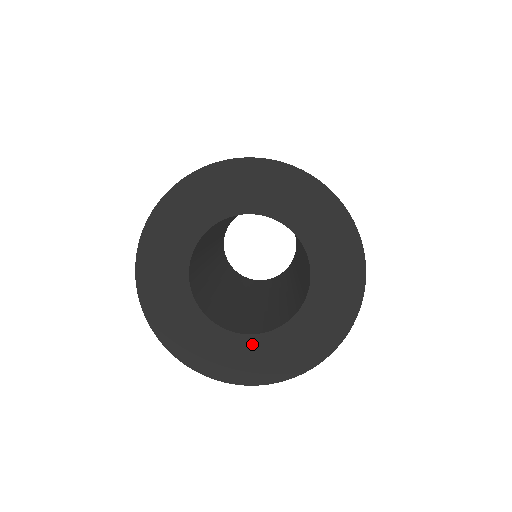
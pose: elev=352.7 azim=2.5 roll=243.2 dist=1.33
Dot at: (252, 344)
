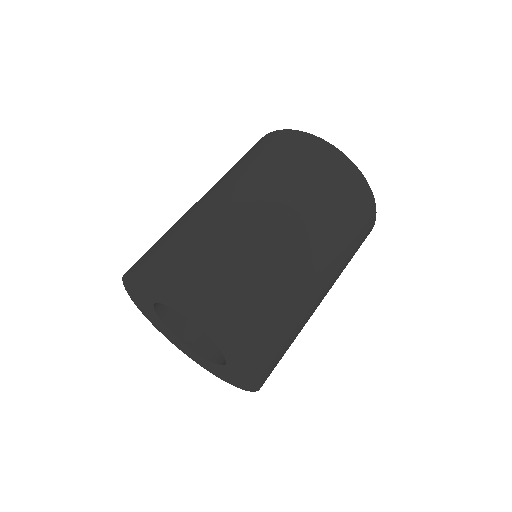
Dot at: (180, 342)
